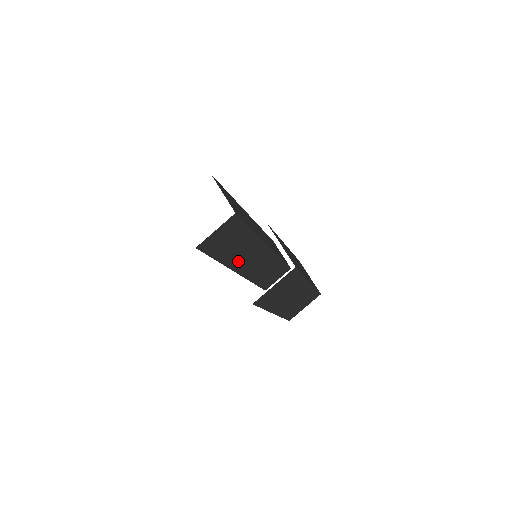
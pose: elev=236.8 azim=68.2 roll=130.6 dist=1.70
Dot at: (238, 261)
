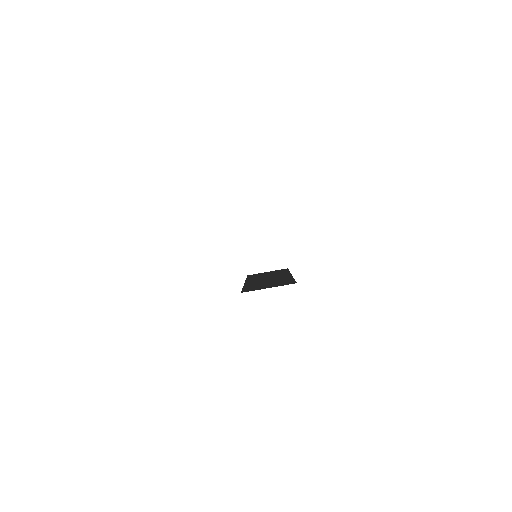
Dot at: occluded
